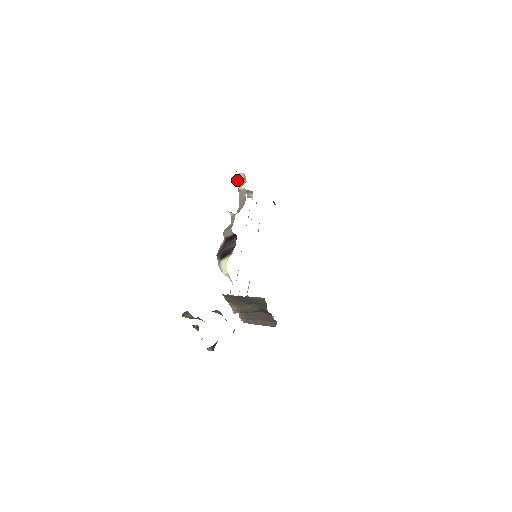
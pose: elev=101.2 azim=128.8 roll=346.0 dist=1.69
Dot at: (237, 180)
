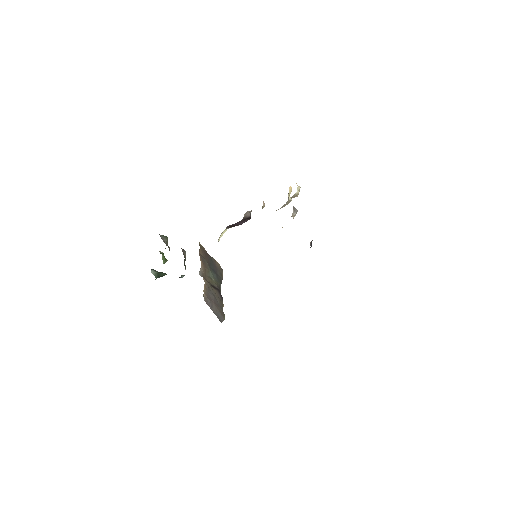
Dot at: (291, 187)
